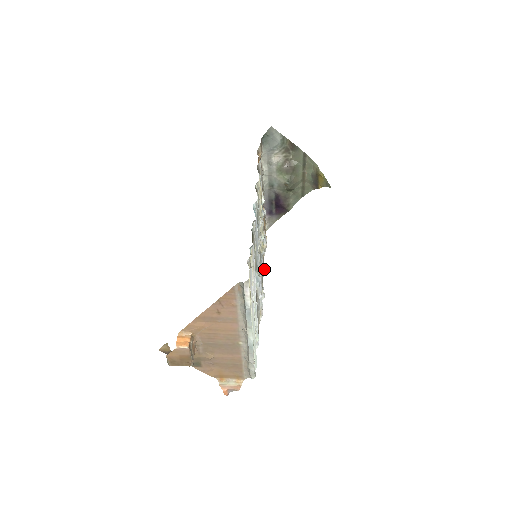
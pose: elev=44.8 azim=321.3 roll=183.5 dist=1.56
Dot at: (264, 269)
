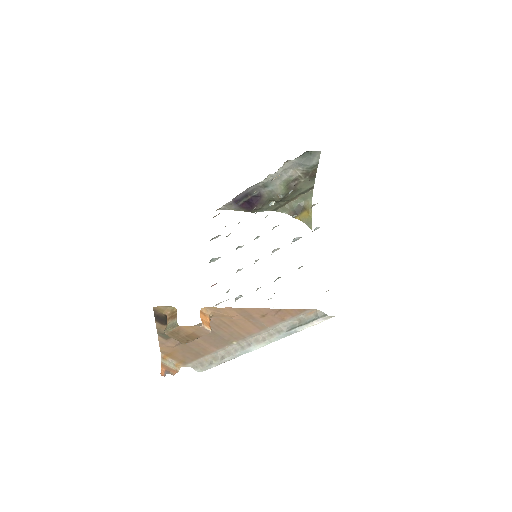
Dot at: occluded
